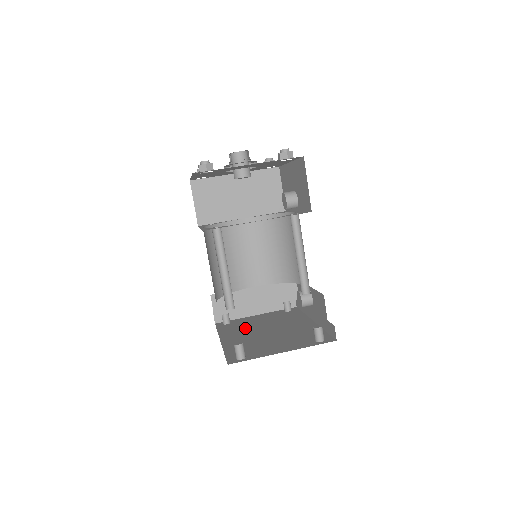
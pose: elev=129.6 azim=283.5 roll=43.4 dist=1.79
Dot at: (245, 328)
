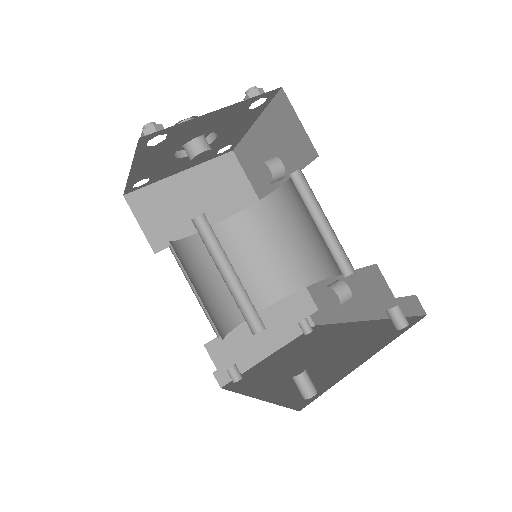
Dot at: (272, 370)
